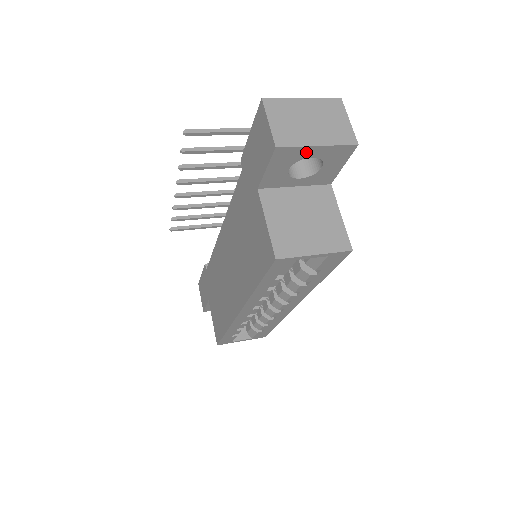
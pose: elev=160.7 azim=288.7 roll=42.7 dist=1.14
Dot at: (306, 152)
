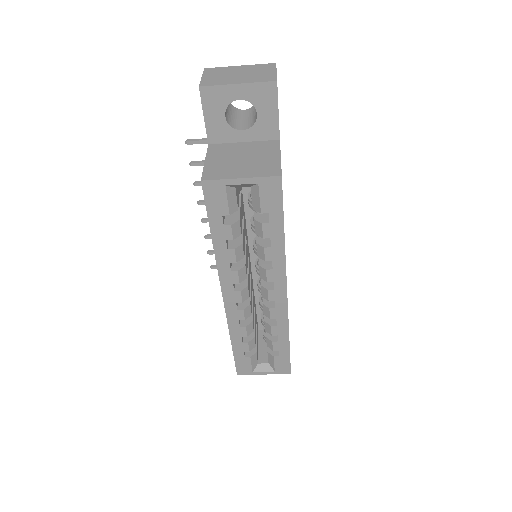
Dot at: (230, 93)
